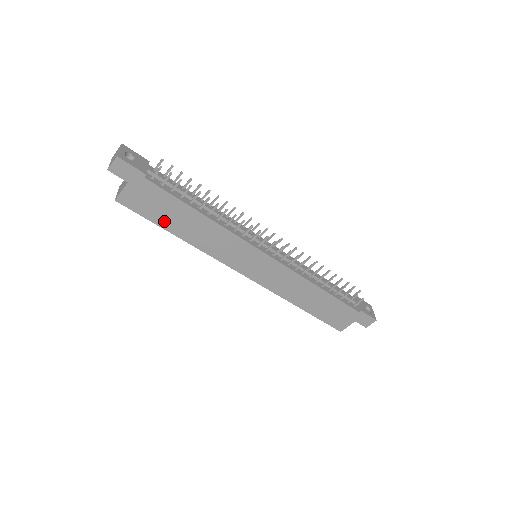
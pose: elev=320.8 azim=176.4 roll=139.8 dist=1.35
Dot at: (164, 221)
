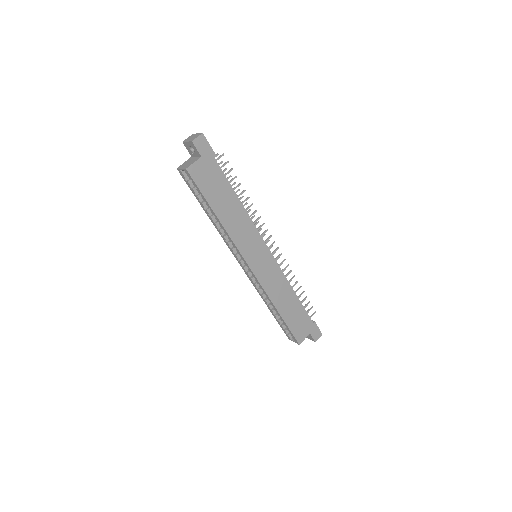
Dot at: (213, 199)
